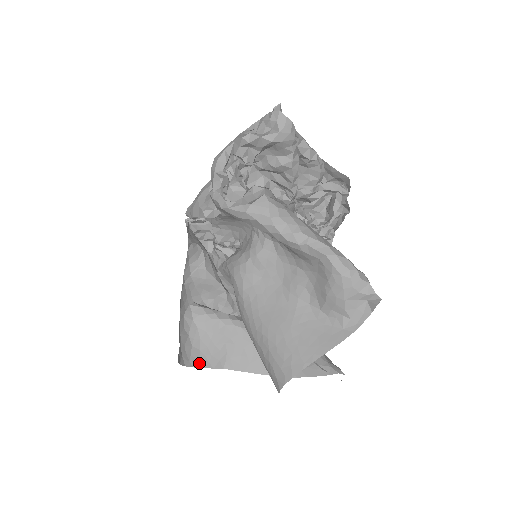
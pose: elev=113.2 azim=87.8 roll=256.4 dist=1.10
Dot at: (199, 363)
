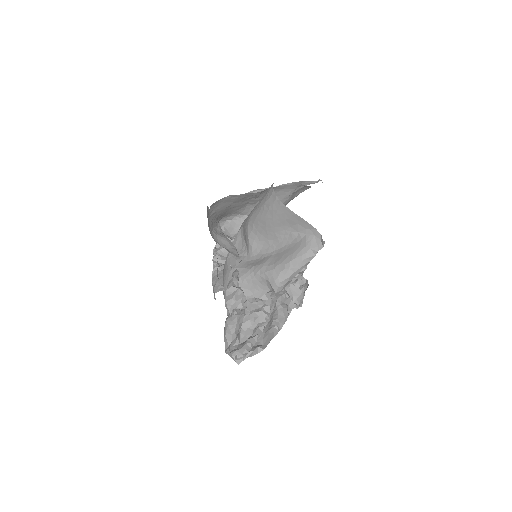
Dot at: occluded
